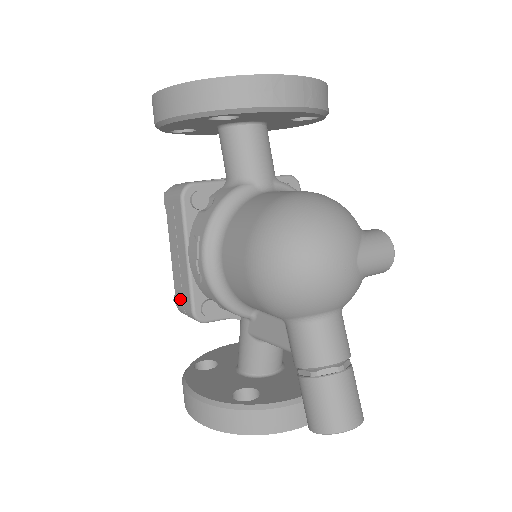
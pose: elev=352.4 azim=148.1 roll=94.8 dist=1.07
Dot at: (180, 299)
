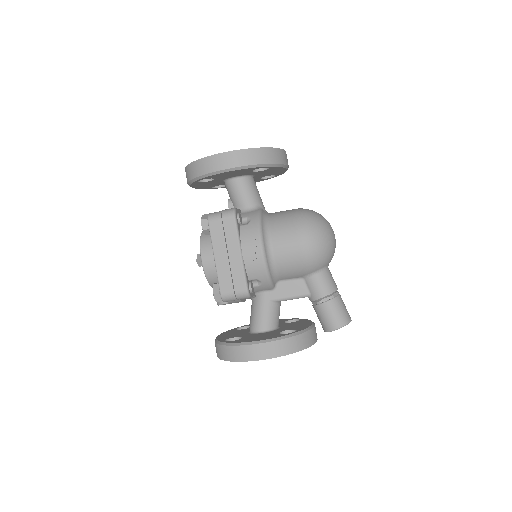
Dot at: (229, 287)
